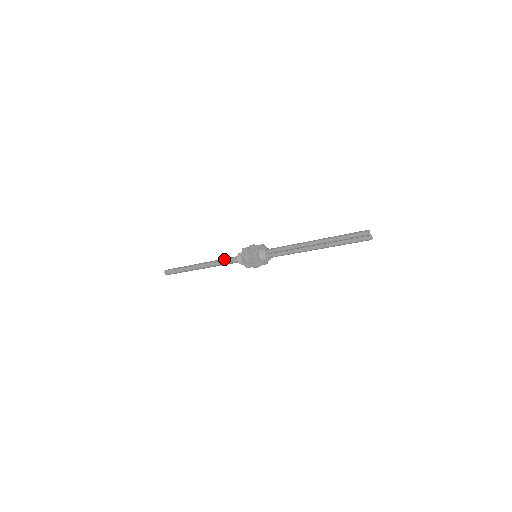
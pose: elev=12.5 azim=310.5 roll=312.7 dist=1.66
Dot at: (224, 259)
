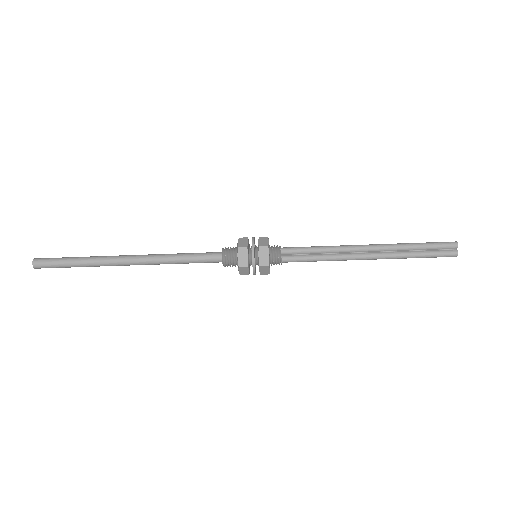
Dot at: occluded
